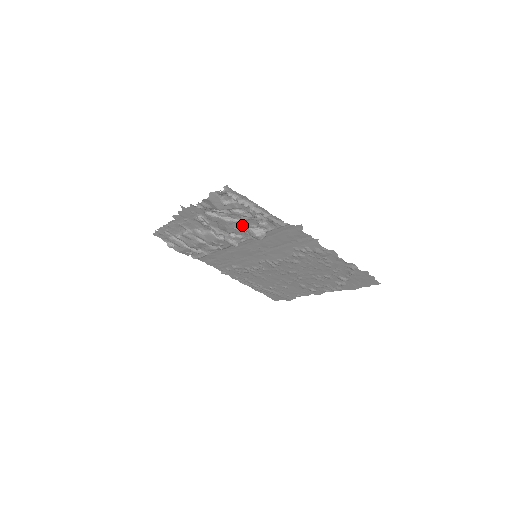
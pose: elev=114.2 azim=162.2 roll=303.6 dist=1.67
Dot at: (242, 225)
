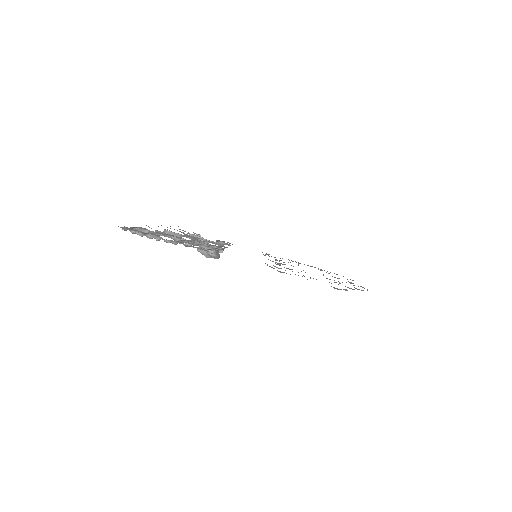
Dot at: (198, 241)
